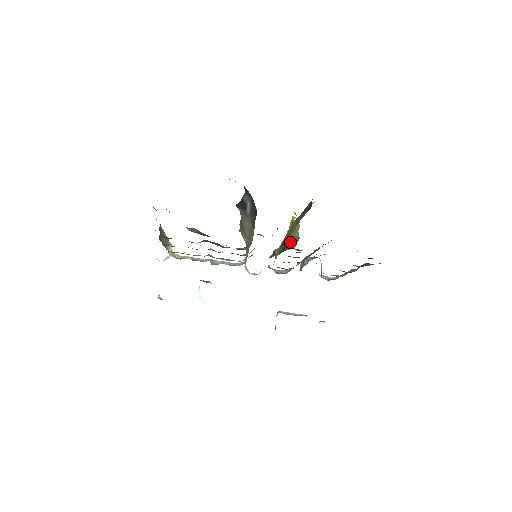
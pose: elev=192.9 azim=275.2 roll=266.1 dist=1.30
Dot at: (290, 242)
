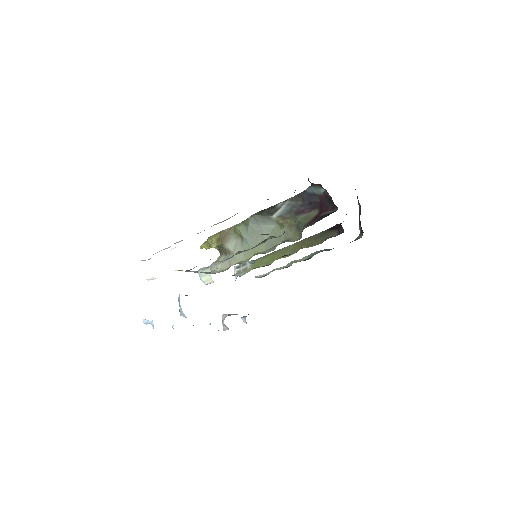
Dot at: occluded
